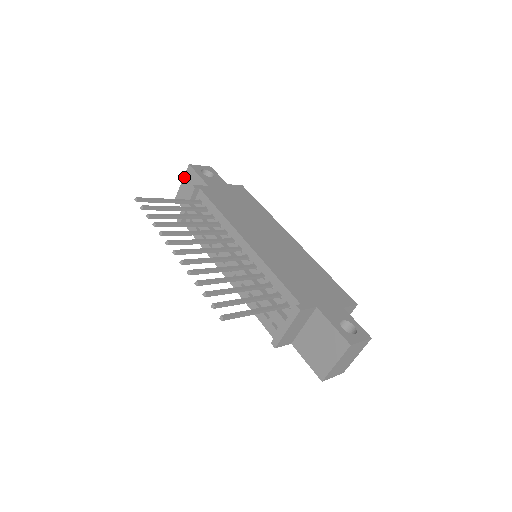
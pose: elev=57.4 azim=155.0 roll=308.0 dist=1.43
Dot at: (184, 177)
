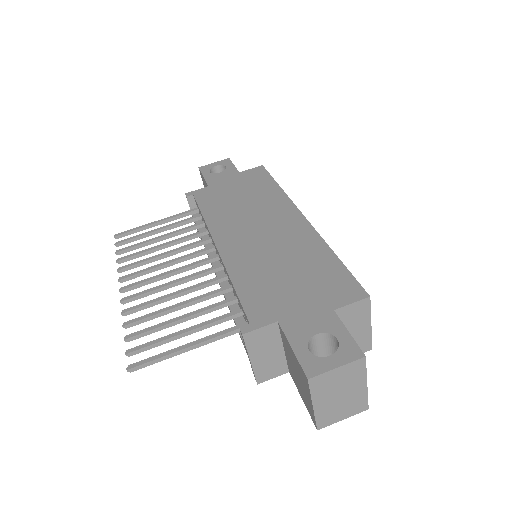
Dot at: (203, 183)
